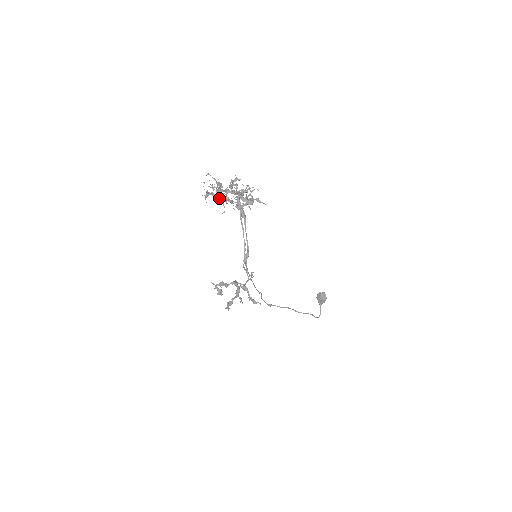
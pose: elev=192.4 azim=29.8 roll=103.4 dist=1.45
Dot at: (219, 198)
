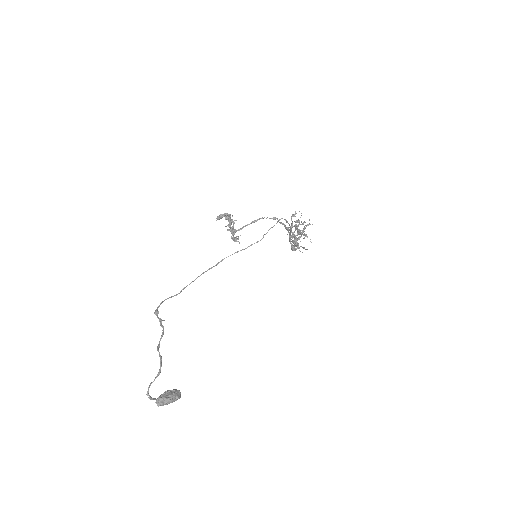
Dot at: (296, 220)
